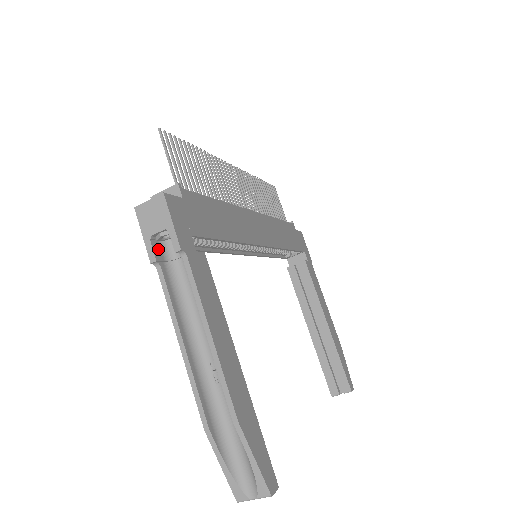
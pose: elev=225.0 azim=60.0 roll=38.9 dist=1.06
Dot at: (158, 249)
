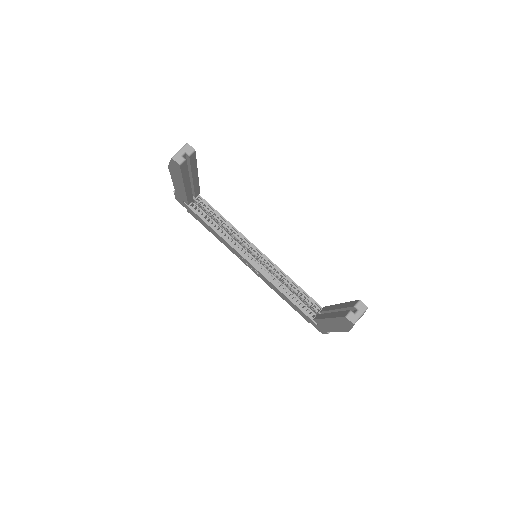
Dot at: occluded
